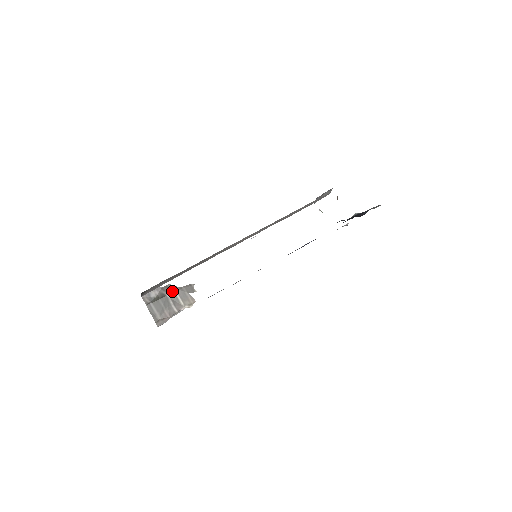
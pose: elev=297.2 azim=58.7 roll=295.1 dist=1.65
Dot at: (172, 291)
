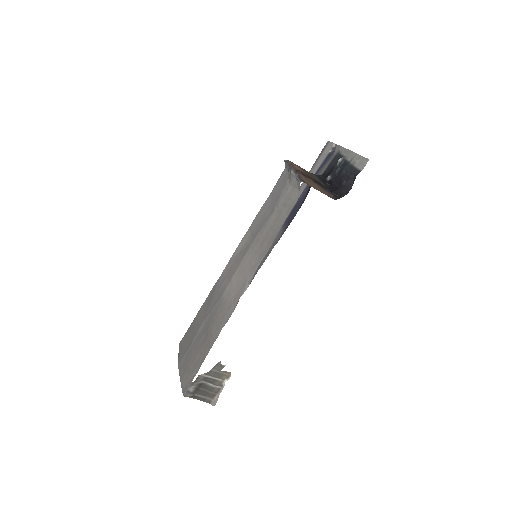
Dot at: (205, 378)
